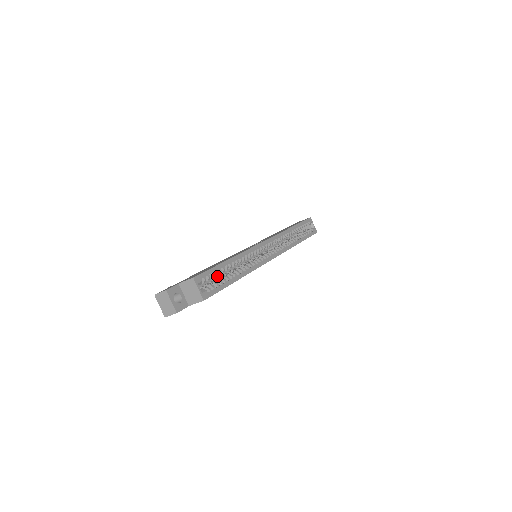
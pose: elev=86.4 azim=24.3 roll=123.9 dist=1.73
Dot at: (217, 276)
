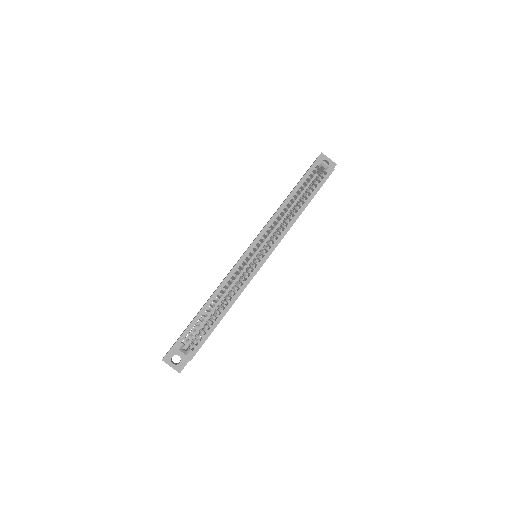
Dot at: (216, 307)
